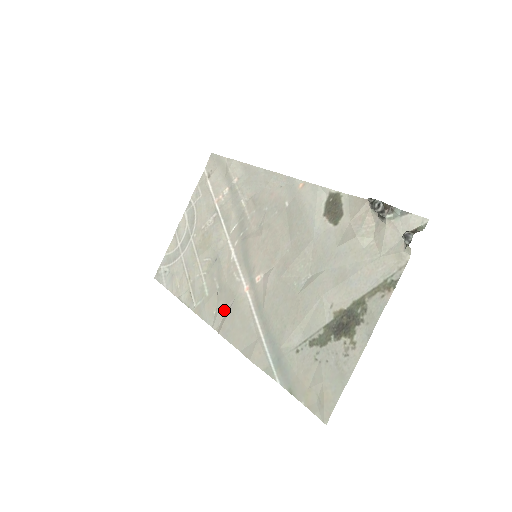
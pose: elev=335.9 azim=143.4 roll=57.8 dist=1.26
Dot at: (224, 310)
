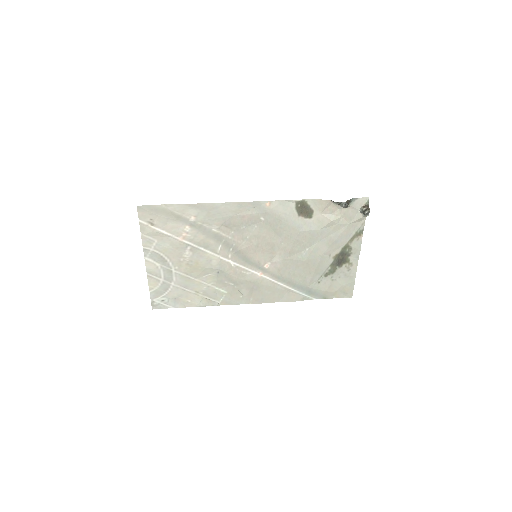
Dot at: (250, 292)
